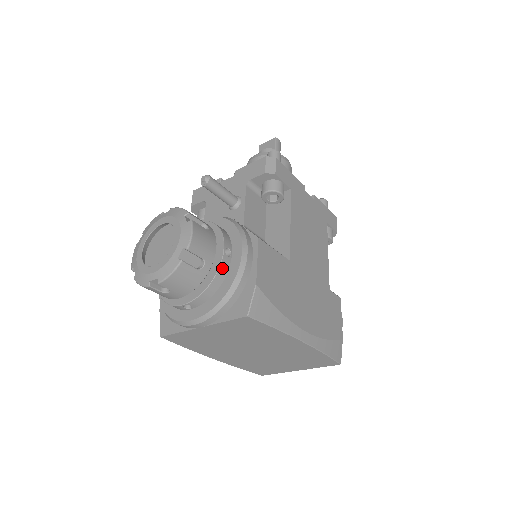
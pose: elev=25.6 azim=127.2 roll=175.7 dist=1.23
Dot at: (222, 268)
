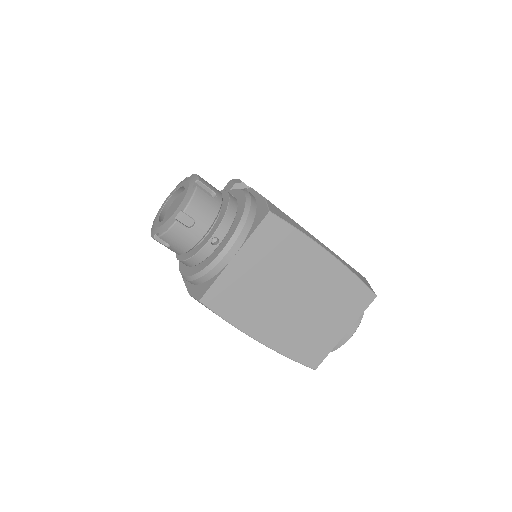
Dot at: (232, 200)
